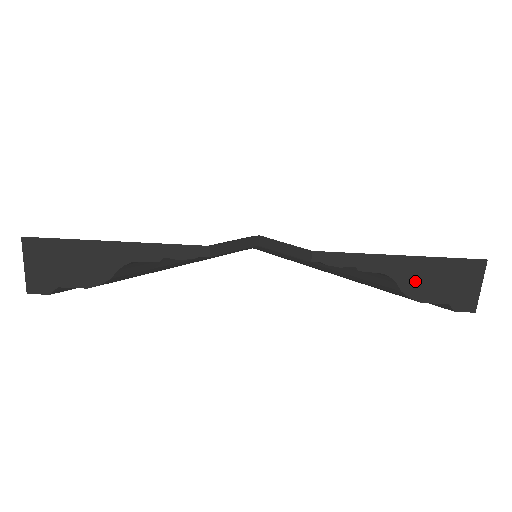
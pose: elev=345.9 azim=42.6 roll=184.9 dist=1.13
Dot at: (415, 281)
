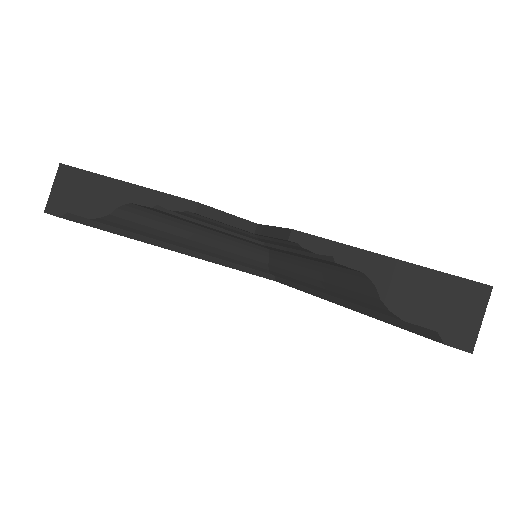
Dot at: (398, 291)
